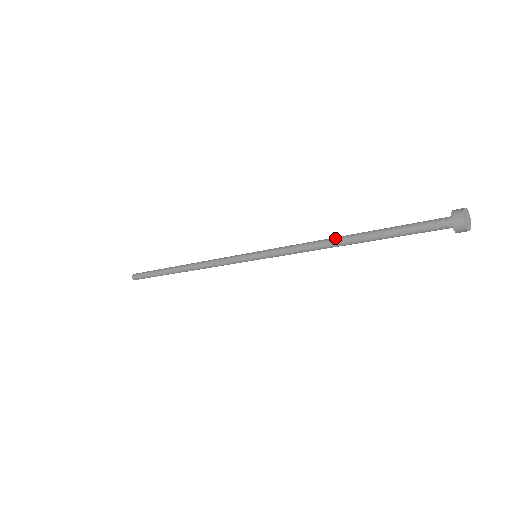
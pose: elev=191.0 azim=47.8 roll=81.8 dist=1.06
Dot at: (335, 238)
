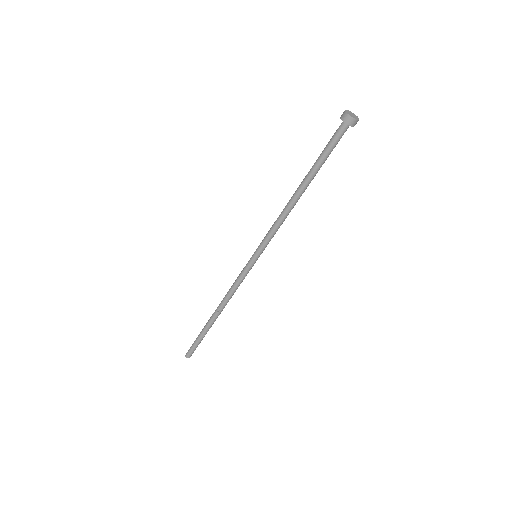
Dot at: occluded
